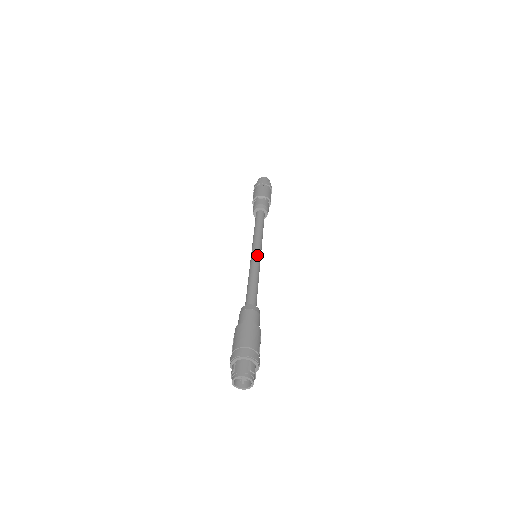
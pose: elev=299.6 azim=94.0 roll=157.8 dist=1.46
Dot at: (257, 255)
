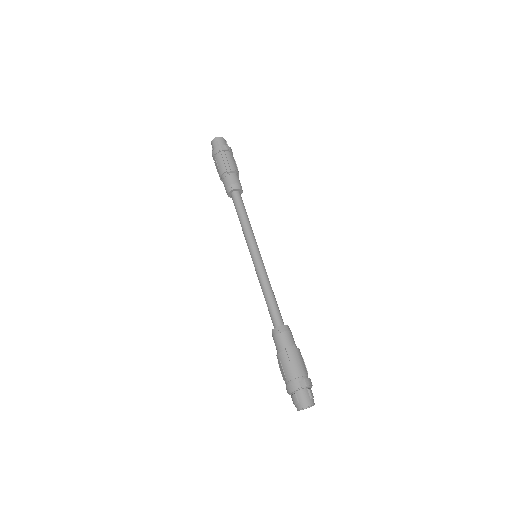
Dot at: (259, 258)
